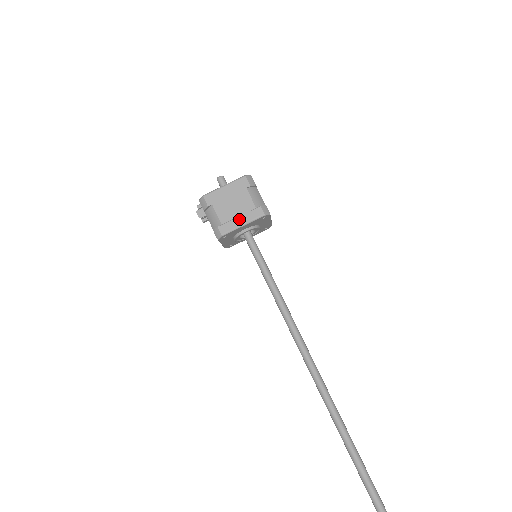
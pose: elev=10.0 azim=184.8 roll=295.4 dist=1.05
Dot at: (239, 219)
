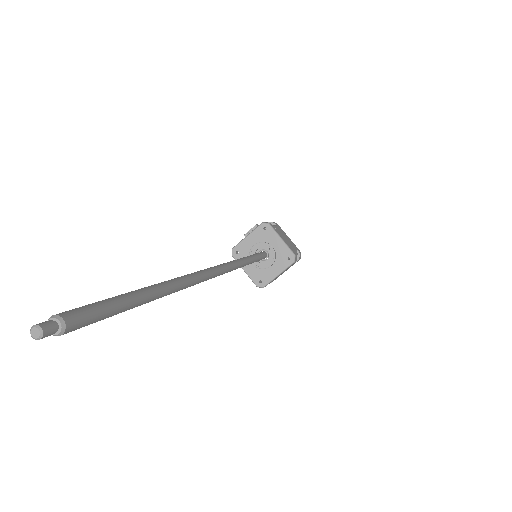
Dot at: (283, 238)
